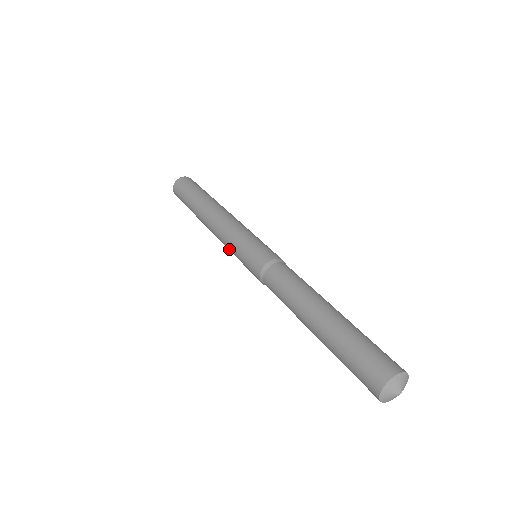
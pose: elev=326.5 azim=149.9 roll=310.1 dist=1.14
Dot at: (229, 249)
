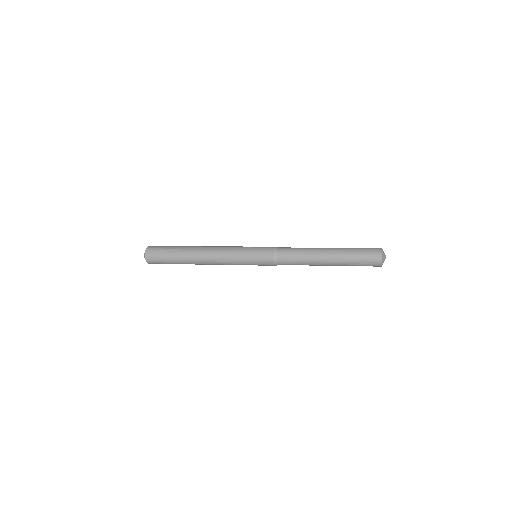
Dot at: (234, 261)
